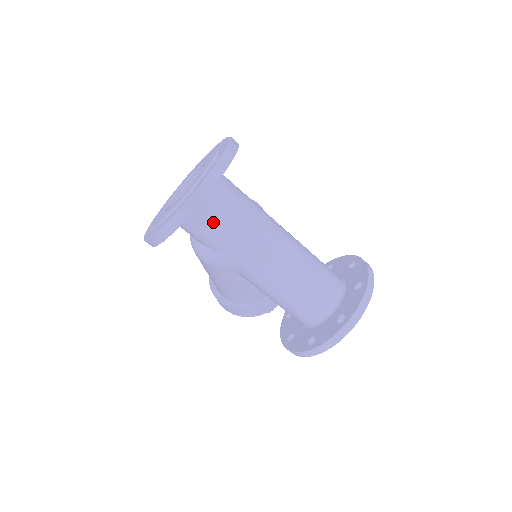
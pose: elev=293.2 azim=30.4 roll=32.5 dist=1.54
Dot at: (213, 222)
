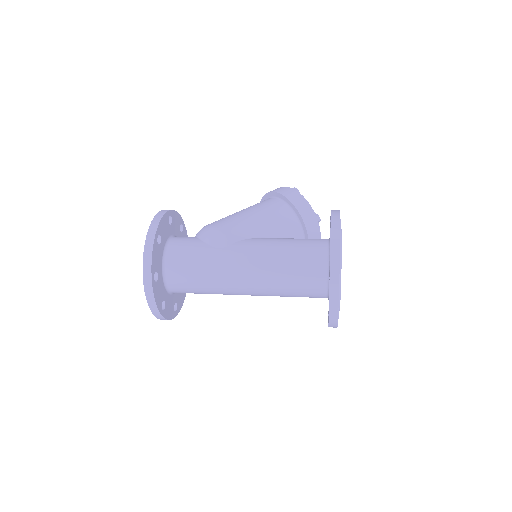
Dot at: (190, 292)
